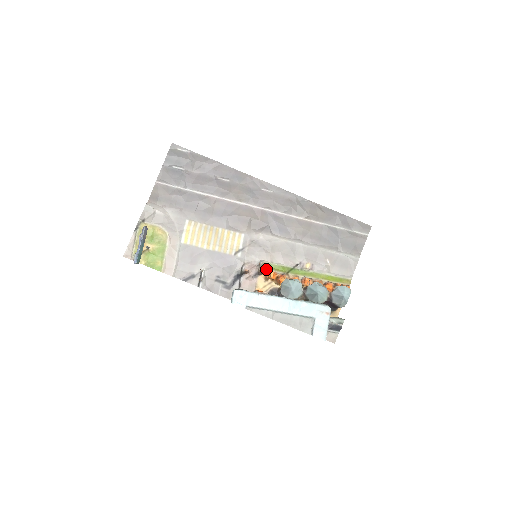
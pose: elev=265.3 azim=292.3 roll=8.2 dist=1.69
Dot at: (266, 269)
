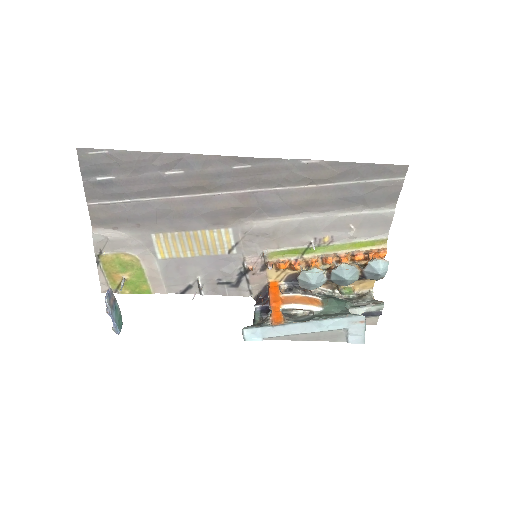
Dot at: (274, 259)
